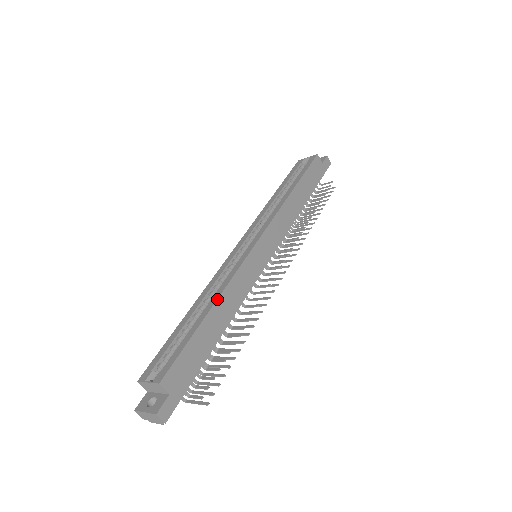
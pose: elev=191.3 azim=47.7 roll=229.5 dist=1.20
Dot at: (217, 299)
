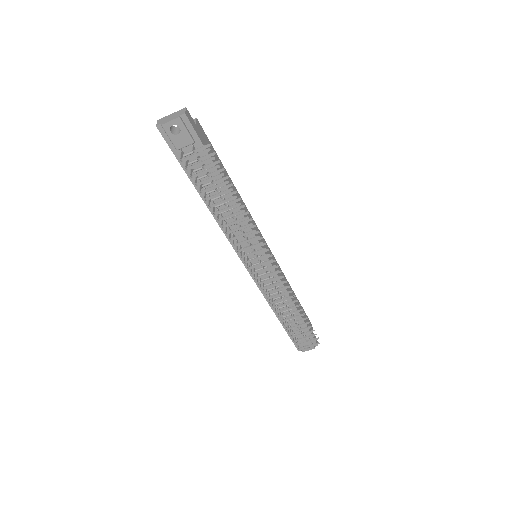
Dot at: occluded
